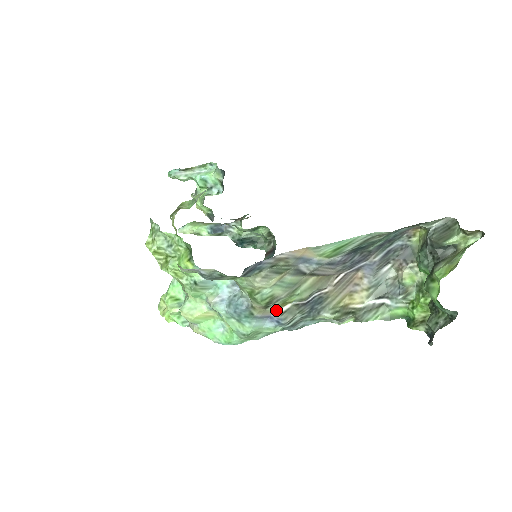
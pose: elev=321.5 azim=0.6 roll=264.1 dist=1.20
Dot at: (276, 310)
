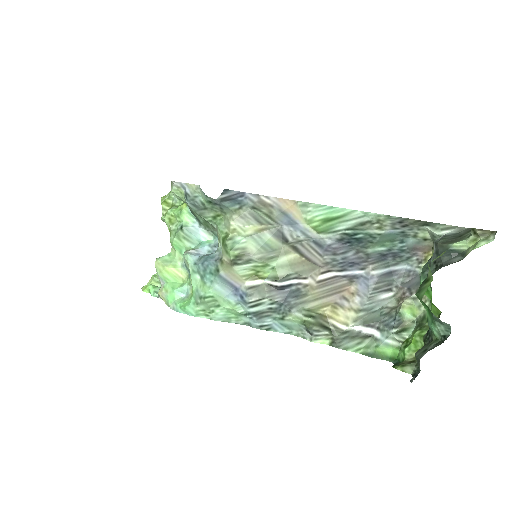
Dot at: (244, 279)
